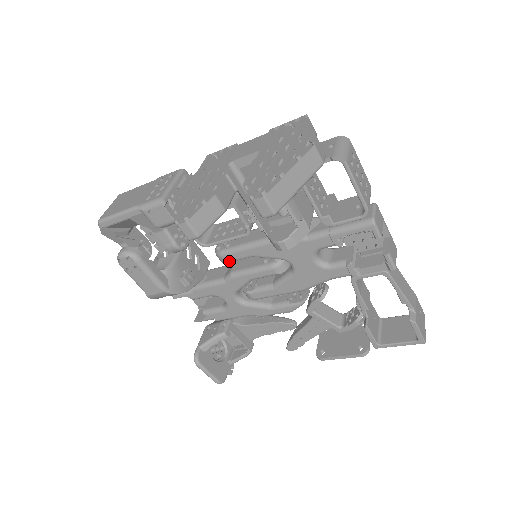
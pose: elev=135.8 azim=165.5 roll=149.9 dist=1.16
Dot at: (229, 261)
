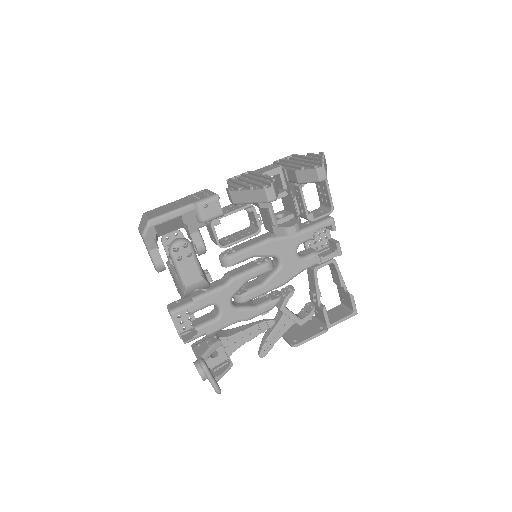
Dot at: (236, 263)
